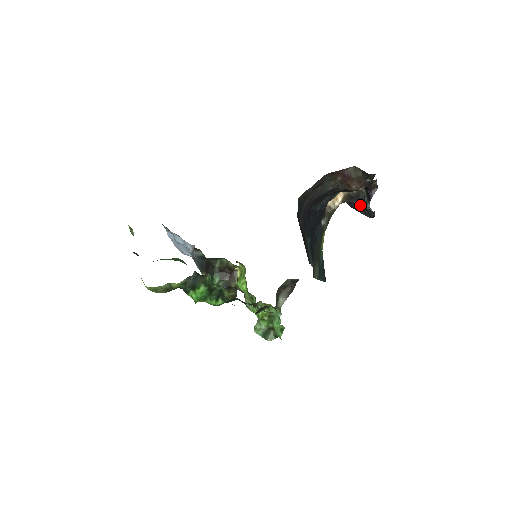
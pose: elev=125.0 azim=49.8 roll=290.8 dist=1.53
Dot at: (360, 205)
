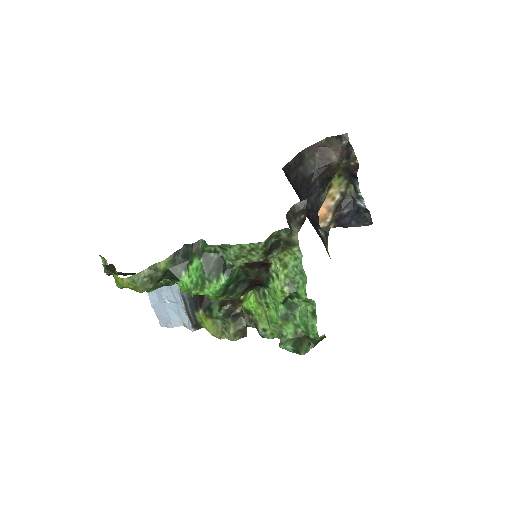
Dot at: (352, 215)
